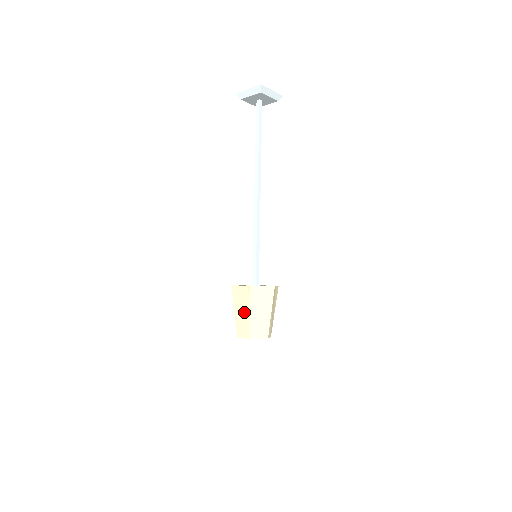
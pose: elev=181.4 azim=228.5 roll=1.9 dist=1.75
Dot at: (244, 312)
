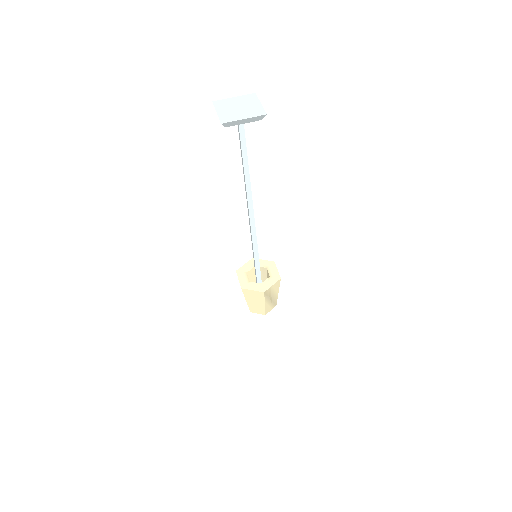
Dot at: occluded
